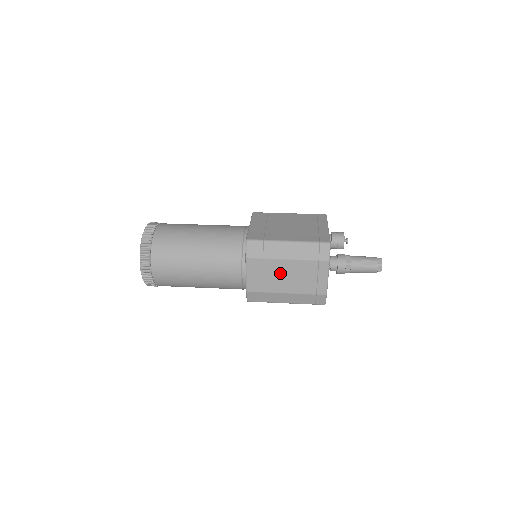
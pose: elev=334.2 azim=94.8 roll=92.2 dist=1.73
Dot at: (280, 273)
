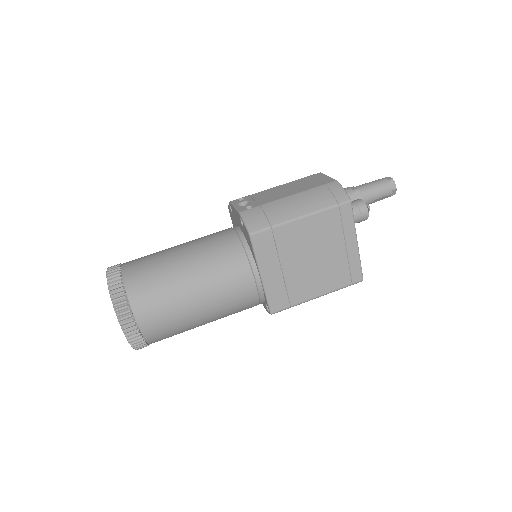
Dot at: occluded
